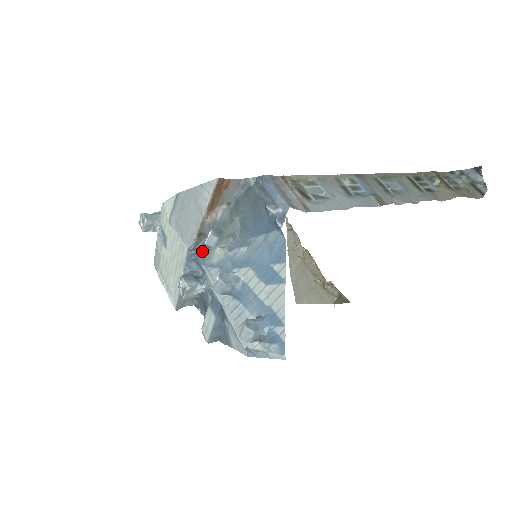
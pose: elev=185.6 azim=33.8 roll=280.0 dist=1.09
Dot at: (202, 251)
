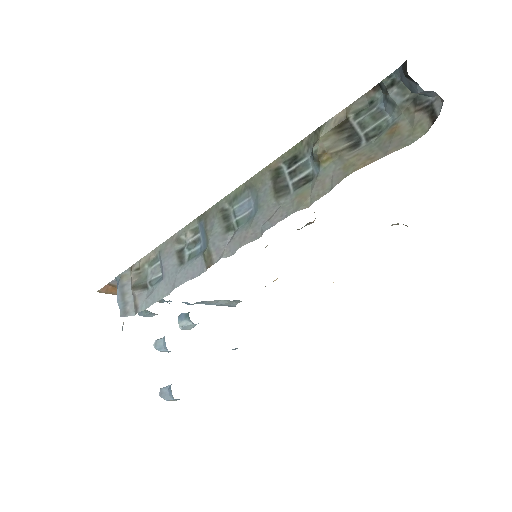
Dot at: (169, 303)
